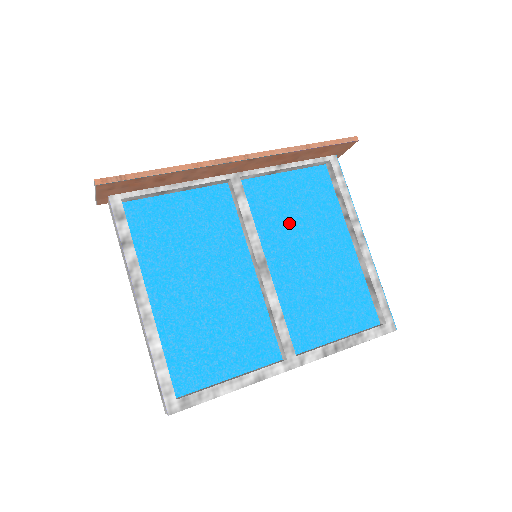
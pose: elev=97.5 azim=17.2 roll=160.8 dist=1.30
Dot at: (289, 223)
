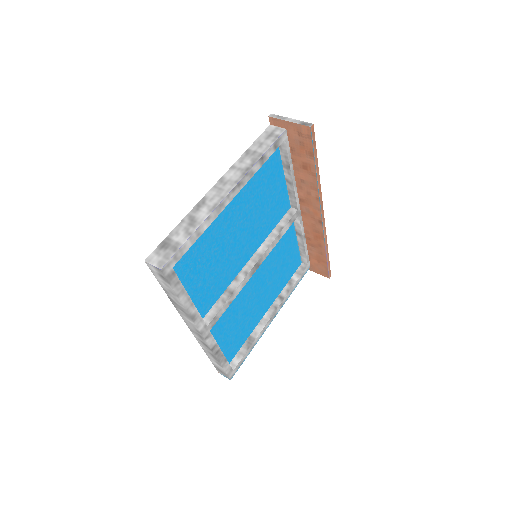
Dot at: (274, 264)
